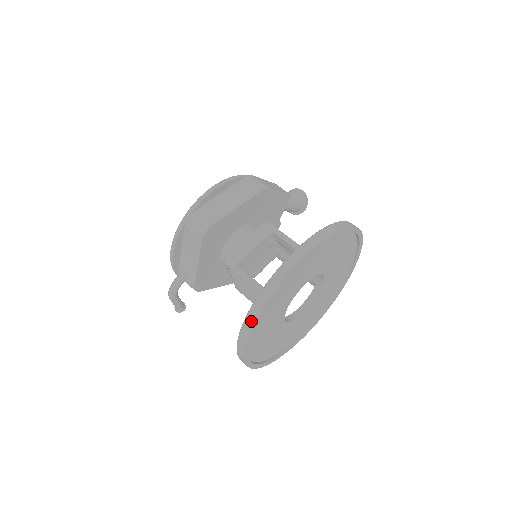
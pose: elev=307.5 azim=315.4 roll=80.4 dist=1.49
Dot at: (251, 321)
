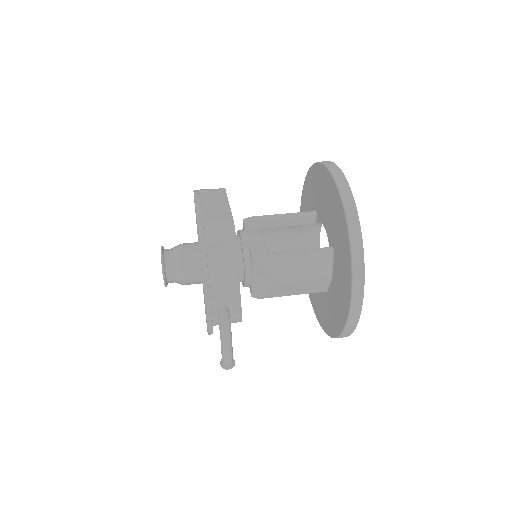
Dot at: (359, 246)
